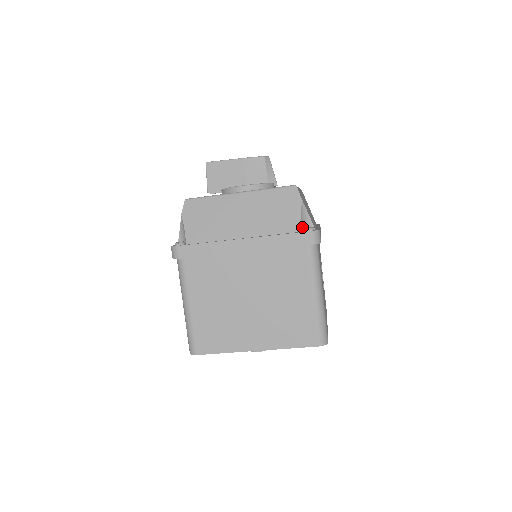
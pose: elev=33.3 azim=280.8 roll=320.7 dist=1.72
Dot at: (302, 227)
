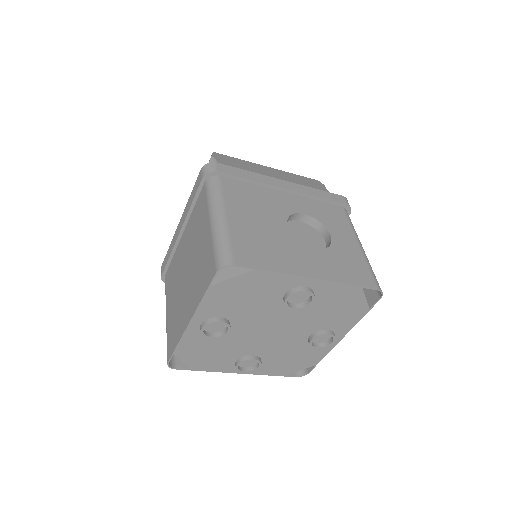
Dot at: occluded
